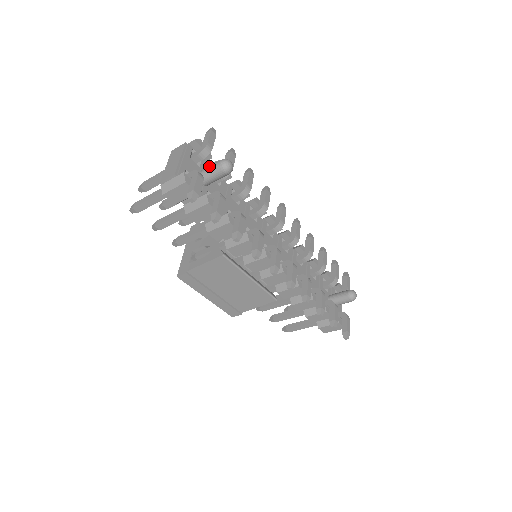
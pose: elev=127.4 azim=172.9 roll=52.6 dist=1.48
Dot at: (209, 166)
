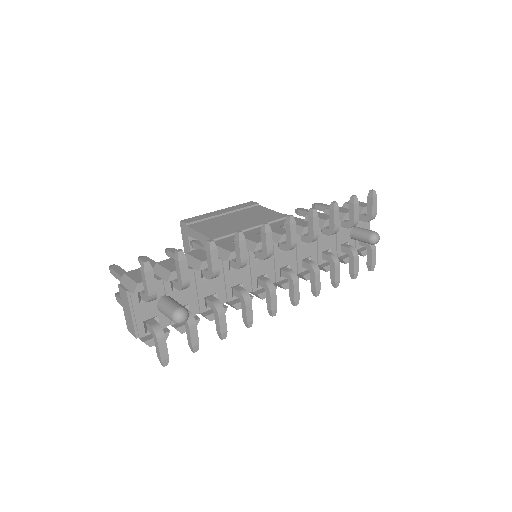
Dot at: (163, 311)
